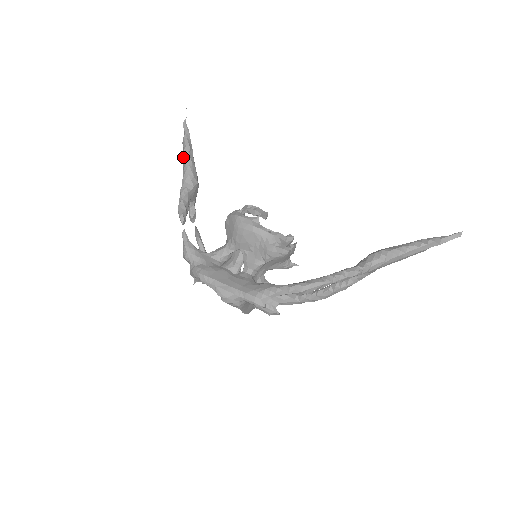
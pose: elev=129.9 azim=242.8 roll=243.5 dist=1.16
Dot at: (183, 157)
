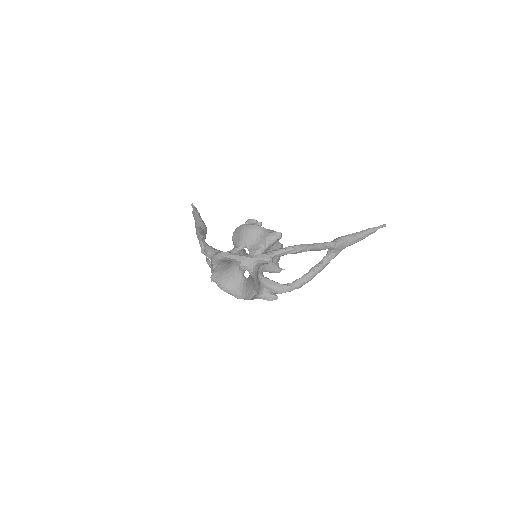
Dot at: (194, 218)
